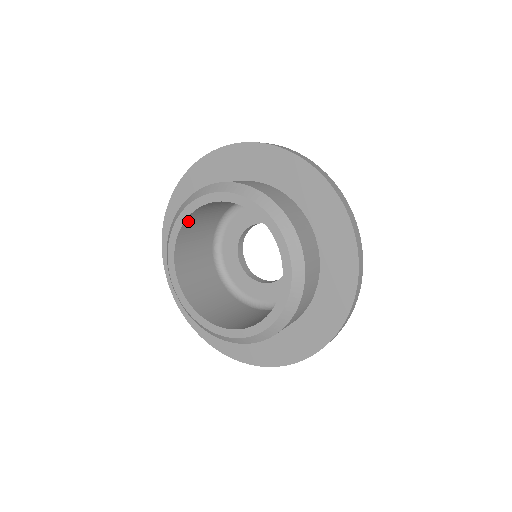
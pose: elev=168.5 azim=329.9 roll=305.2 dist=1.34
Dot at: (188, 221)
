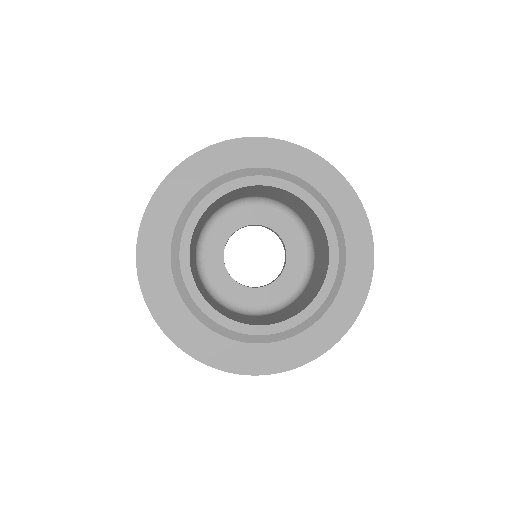
Dot at: (243, 188)
